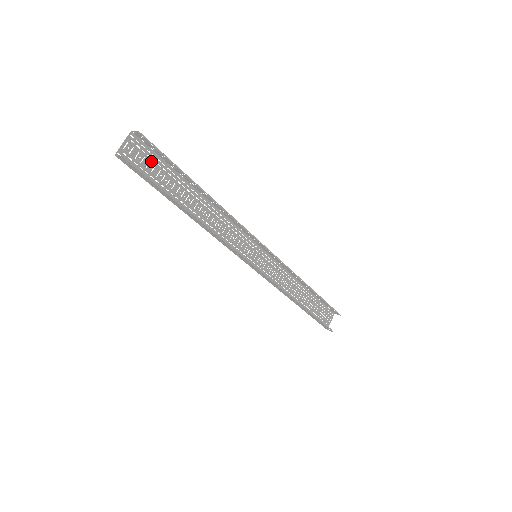
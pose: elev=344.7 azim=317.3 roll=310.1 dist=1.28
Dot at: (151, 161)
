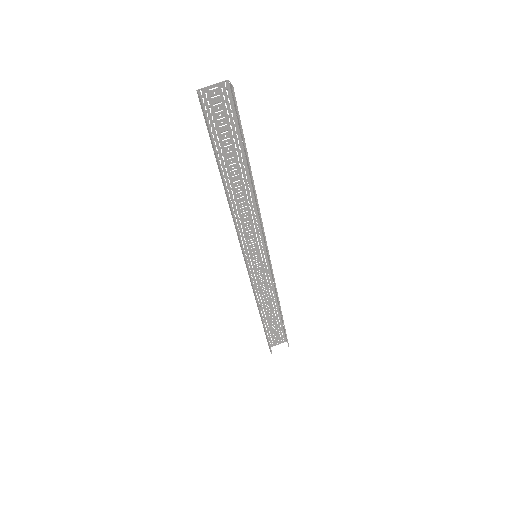
Dot at: (226, 118)
